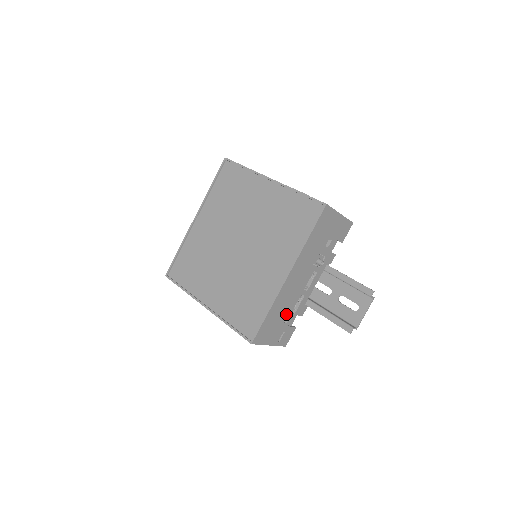
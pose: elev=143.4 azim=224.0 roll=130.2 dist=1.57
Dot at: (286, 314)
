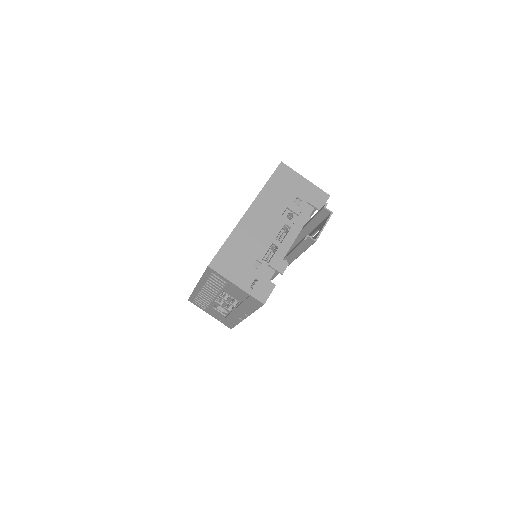
Dot at: (255, 257)
